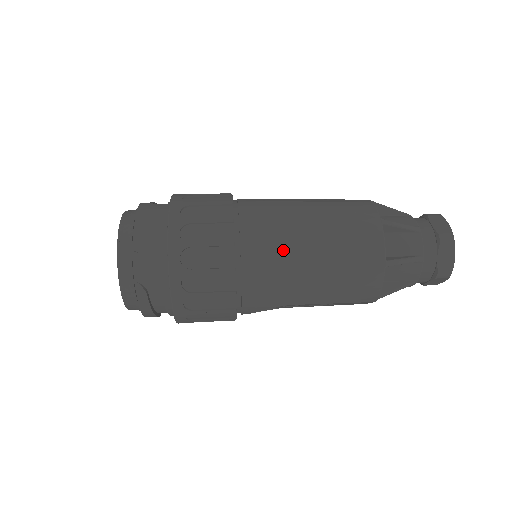
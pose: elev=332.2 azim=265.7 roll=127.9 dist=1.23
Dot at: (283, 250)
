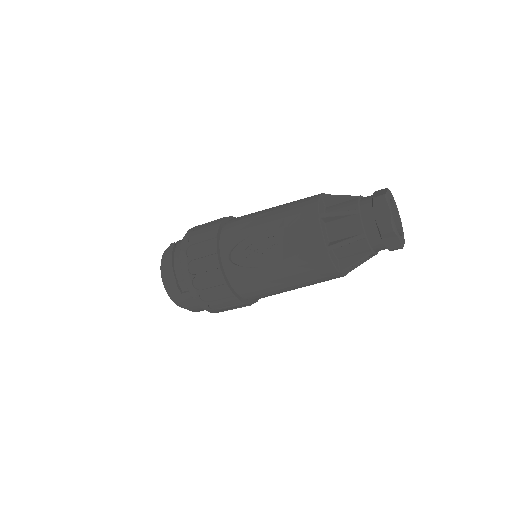
Dot at: occluded
